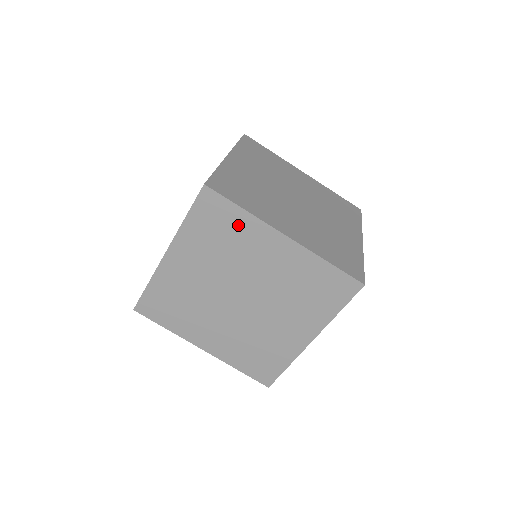
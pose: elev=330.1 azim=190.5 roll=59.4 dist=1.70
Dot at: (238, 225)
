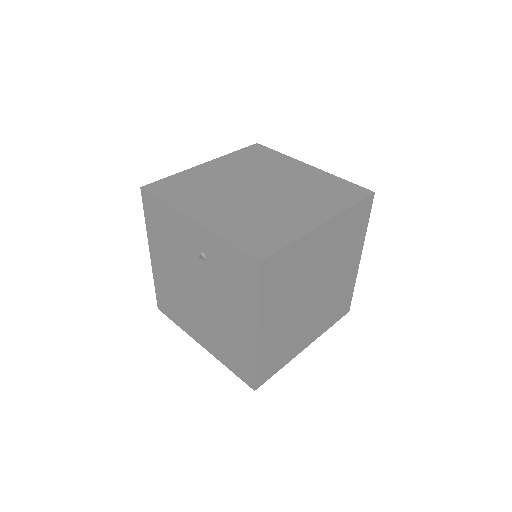
Dot at: (294, 256)
